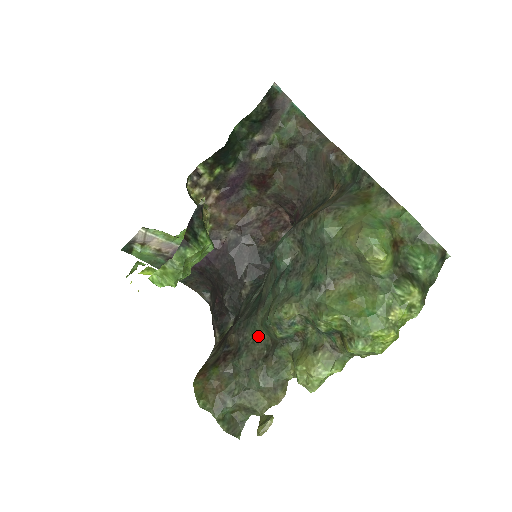
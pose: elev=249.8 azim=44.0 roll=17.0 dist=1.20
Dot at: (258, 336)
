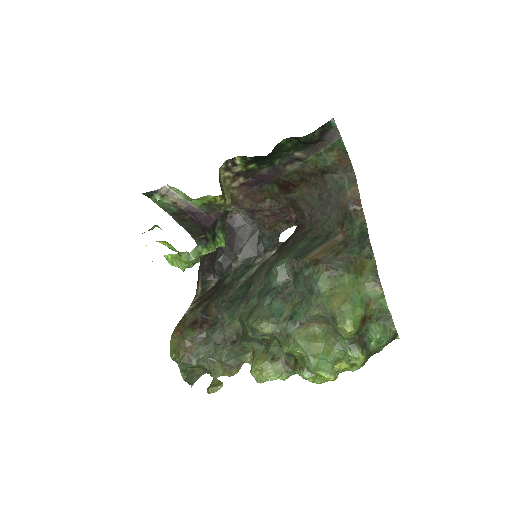
Dot at: (234, 322)
